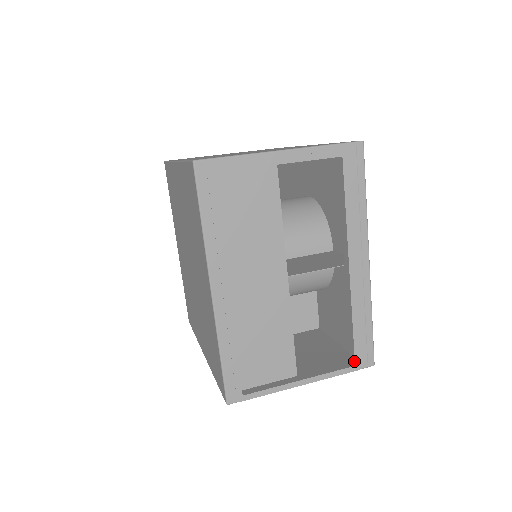
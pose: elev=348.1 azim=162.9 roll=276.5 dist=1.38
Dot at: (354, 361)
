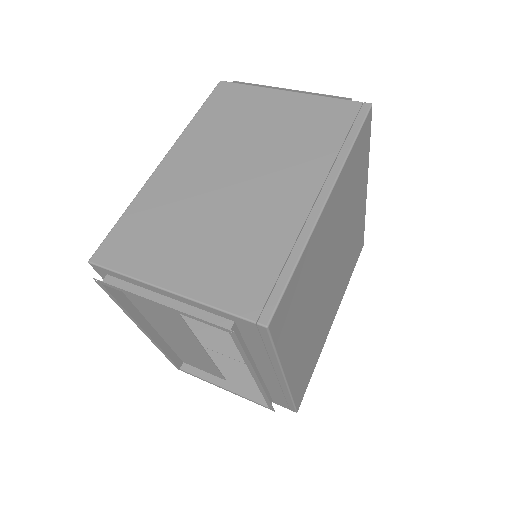
Dot at: (269, 406)
